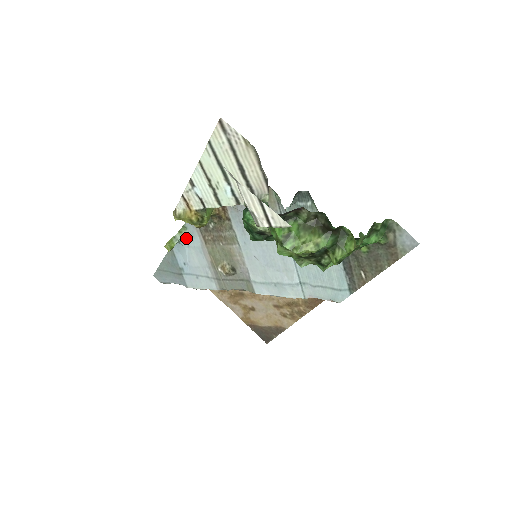
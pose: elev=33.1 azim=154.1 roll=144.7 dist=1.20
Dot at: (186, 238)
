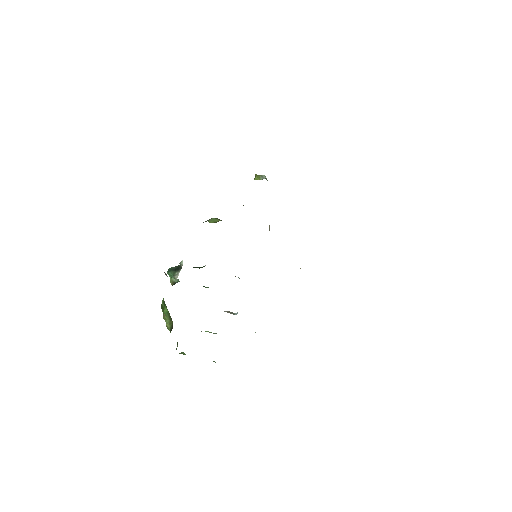
Dot at: occluded
